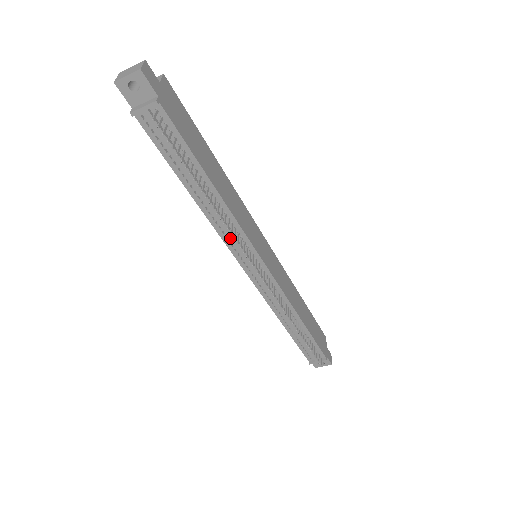
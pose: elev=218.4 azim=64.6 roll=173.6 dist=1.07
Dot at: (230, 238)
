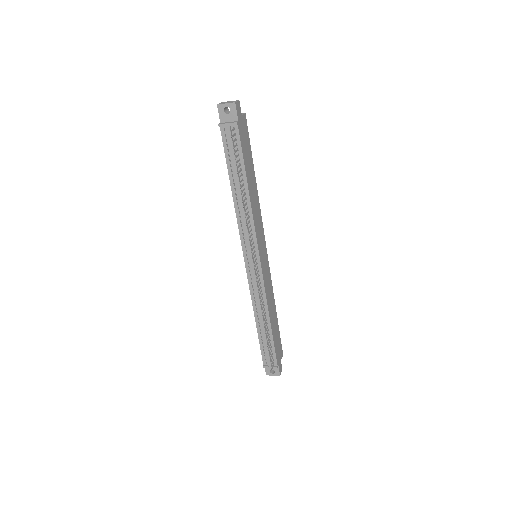
Dot at: (245, 231)
